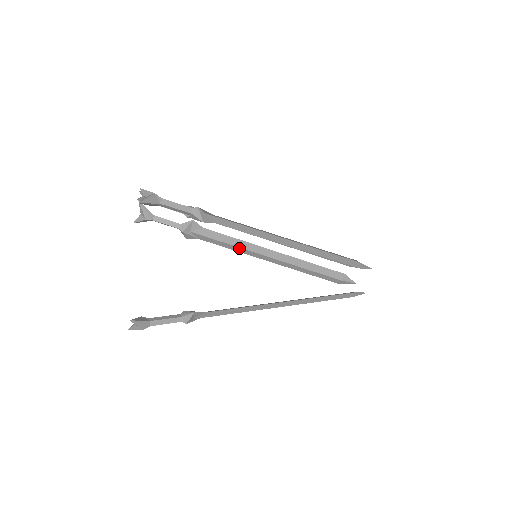
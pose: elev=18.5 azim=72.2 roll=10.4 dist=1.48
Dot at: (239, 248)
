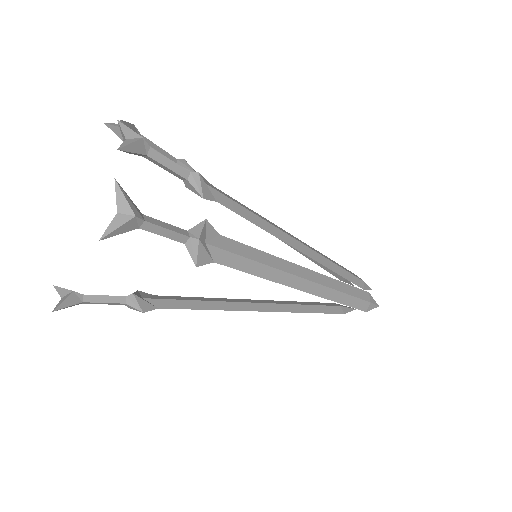
Dot at: occluded
